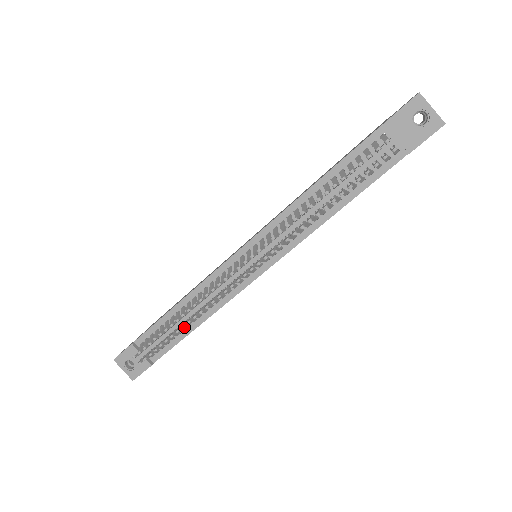
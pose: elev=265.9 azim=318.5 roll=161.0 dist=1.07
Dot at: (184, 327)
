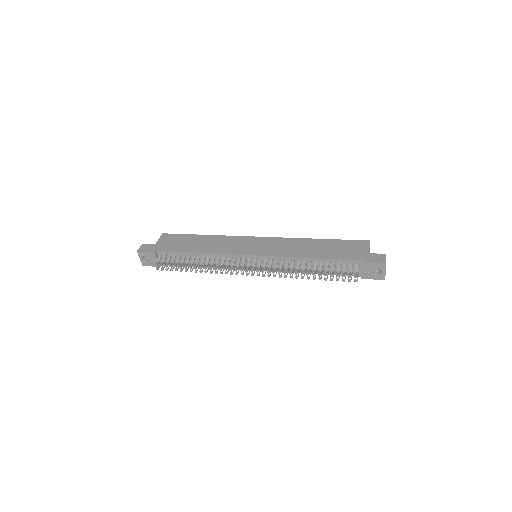
Dot at: occluded
